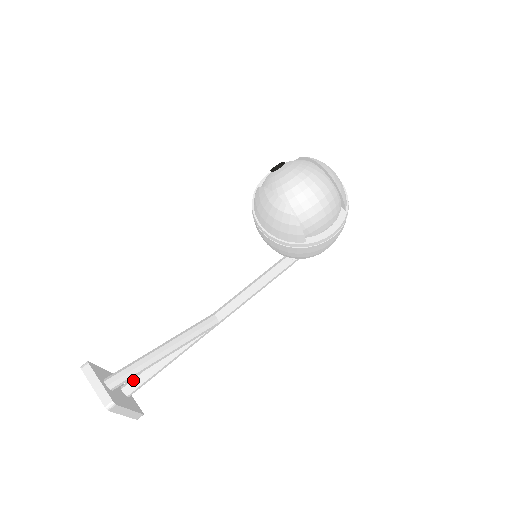
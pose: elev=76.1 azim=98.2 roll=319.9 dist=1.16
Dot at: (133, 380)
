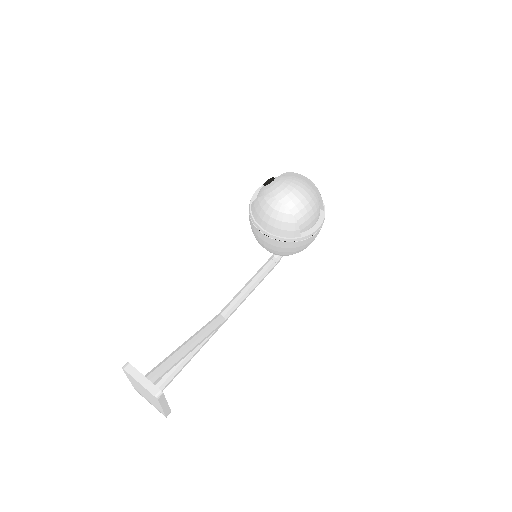
Dot at: (160, 380)
